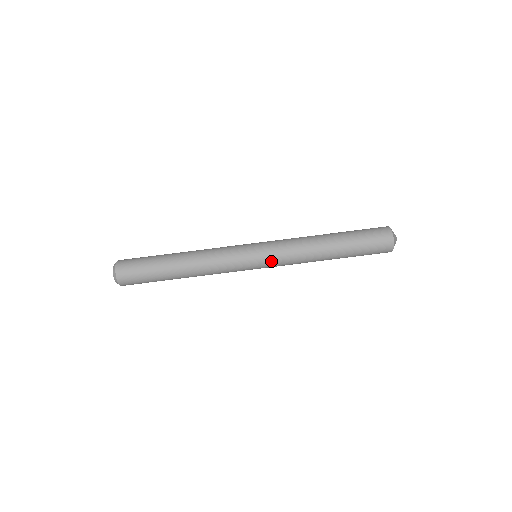
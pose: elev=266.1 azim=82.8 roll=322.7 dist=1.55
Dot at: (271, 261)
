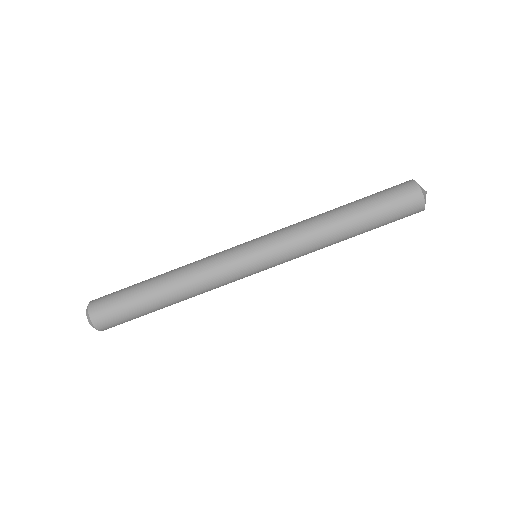
Dot at: (273, 251)
